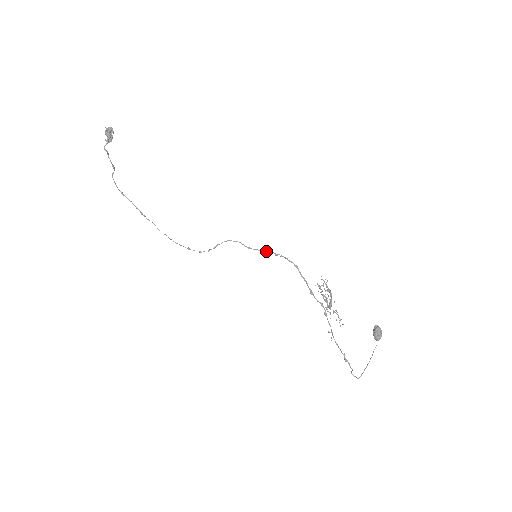
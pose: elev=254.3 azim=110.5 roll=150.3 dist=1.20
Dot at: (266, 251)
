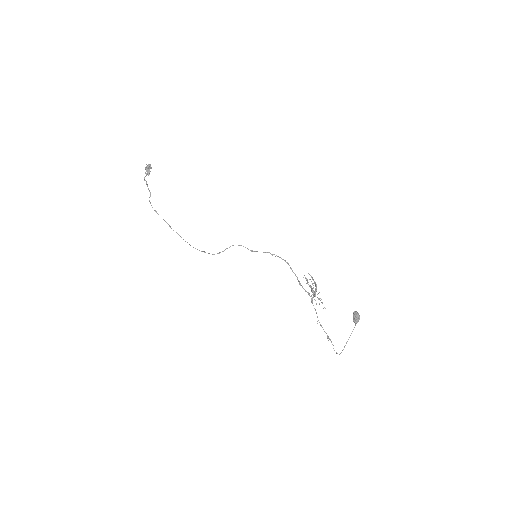
Dot at: (264, 252)
